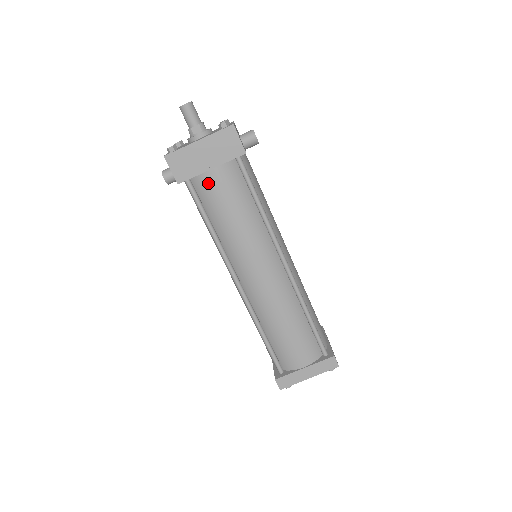
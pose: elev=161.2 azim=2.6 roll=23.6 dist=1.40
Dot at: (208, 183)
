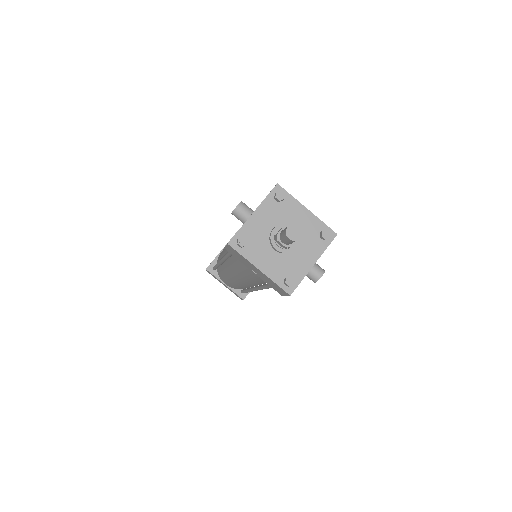
Dot at: occluded
